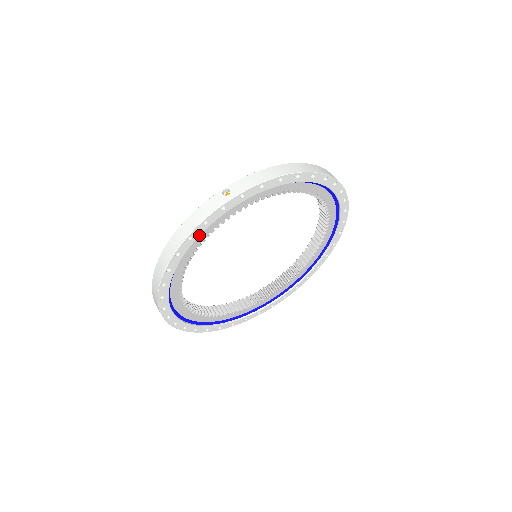
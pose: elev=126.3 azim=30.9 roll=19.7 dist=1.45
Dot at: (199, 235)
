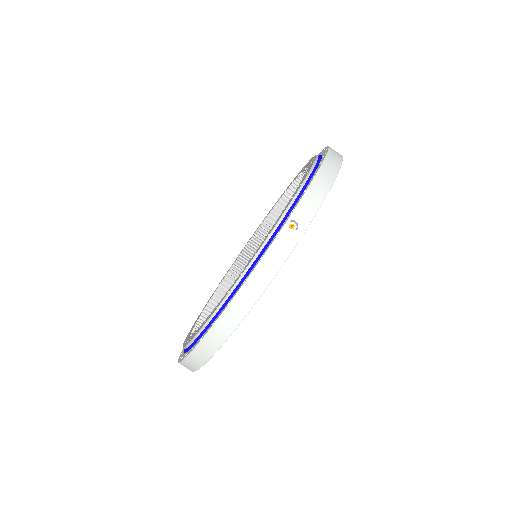
Dot at: occluded
